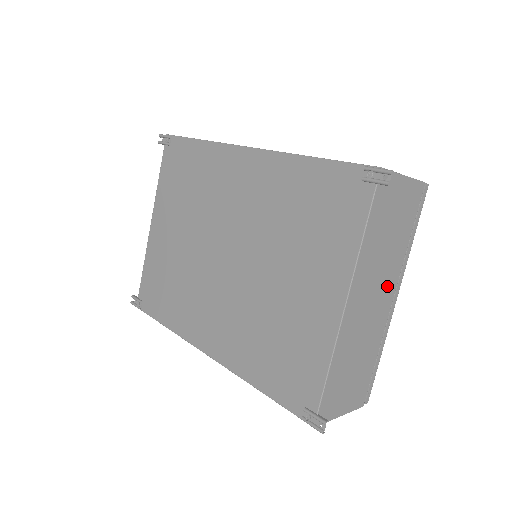
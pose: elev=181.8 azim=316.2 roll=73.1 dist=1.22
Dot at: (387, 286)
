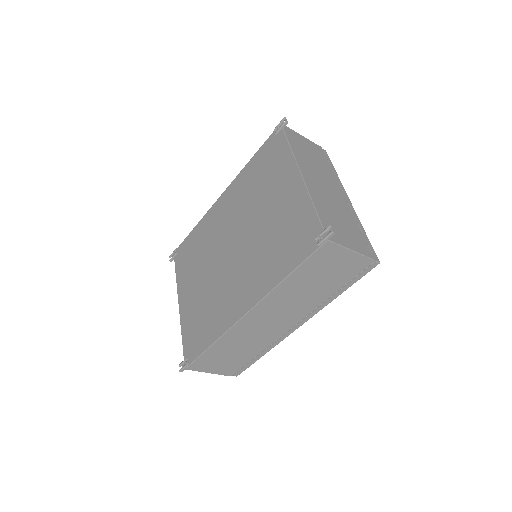
Dot at: (332, 185)
